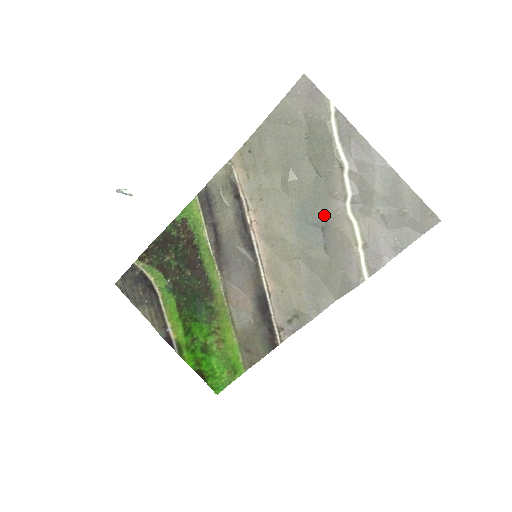
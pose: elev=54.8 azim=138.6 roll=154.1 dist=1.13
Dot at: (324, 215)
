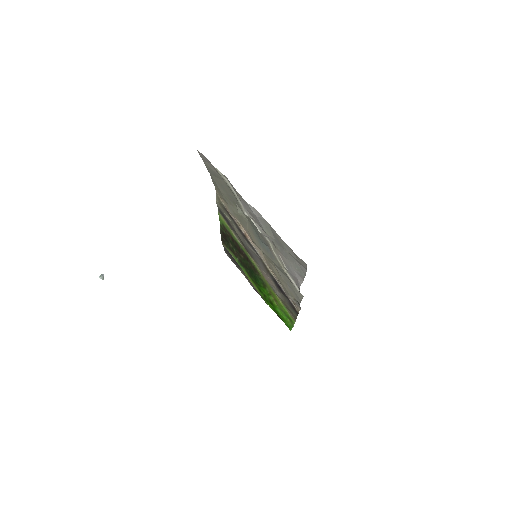
Dot at: (264, 240)
